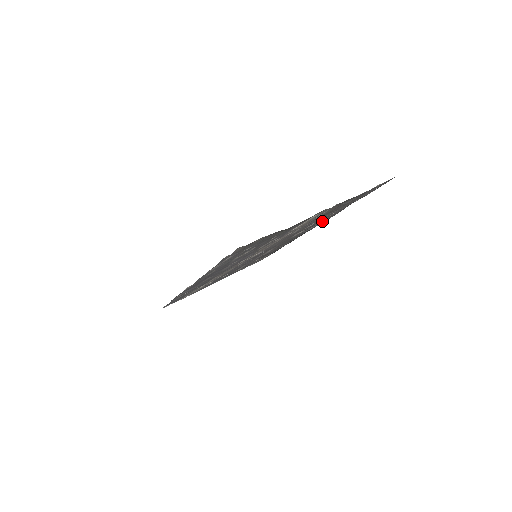
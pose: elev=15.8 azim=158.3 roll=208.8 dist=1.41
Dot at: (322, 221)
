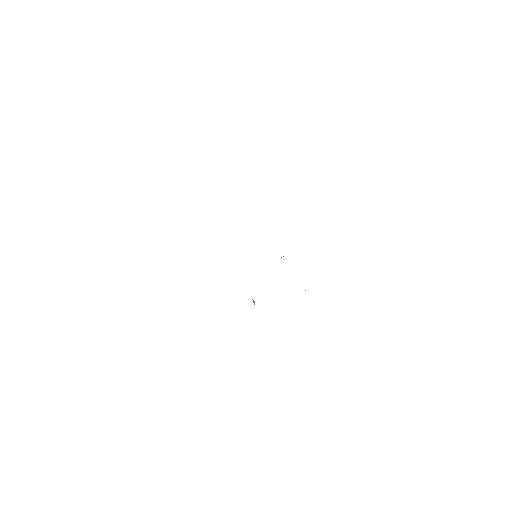
Dot at: occluded
